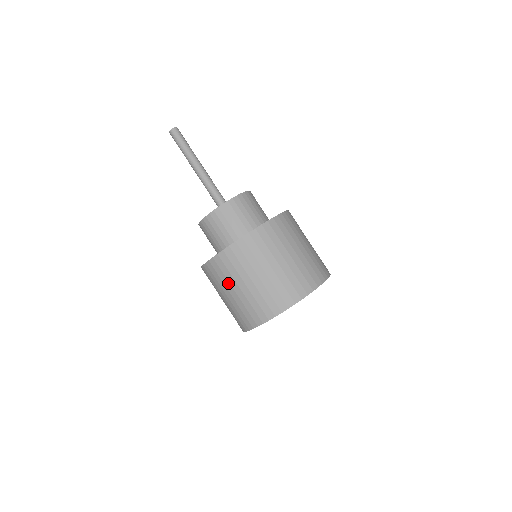
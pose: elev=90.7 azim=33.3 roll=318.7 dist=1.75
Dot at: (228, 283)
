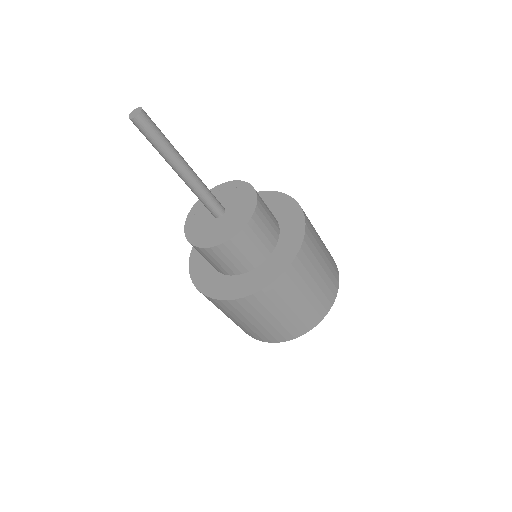
Dot at: (276, 309)
